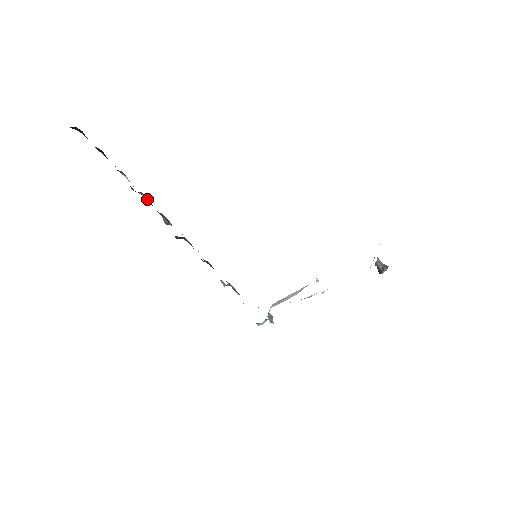
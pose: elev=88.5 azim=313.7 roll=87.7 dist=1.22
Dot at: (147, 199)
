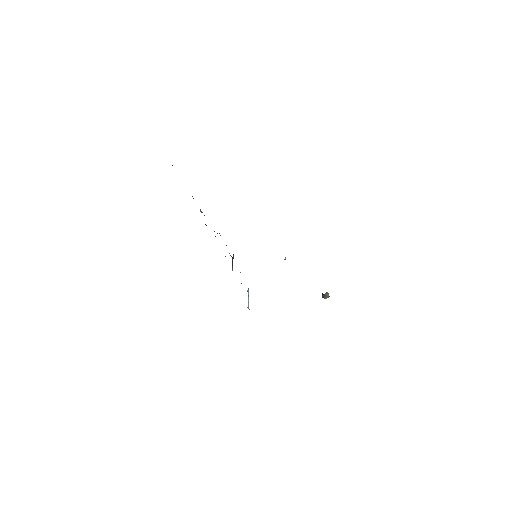
Dot at: occluded
